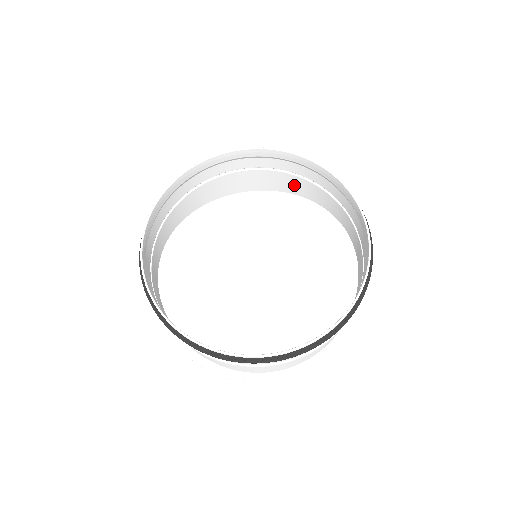
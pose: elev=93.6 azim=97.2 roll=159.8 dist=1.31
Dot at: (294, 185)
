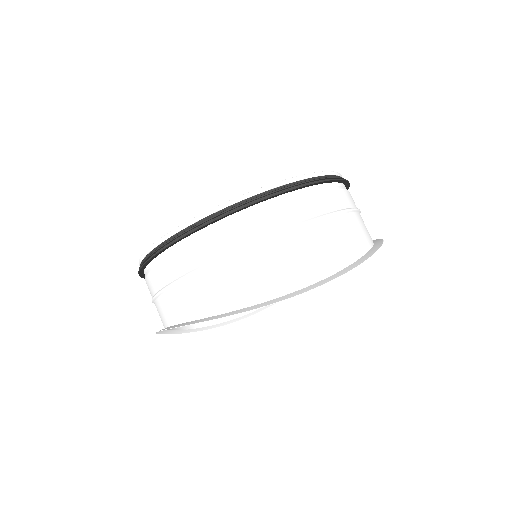
Dot at: occluded
